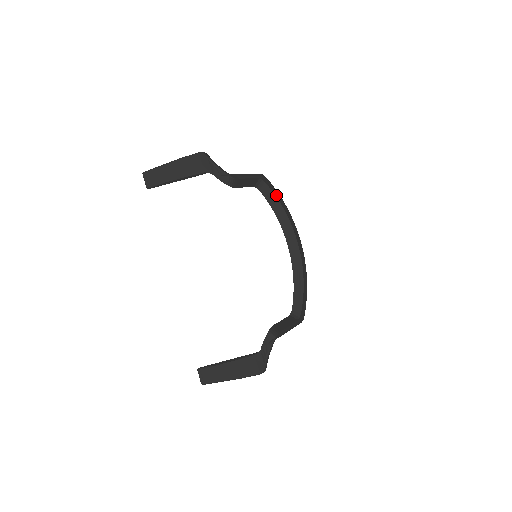
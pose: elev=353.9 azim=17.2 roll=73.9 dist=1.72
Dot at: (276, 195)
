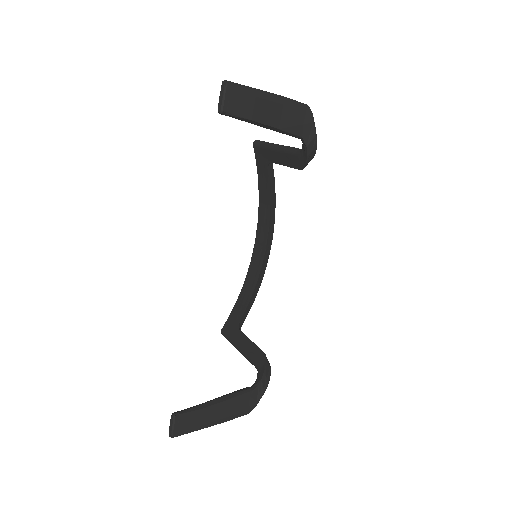
Dot at: (273, 179)
